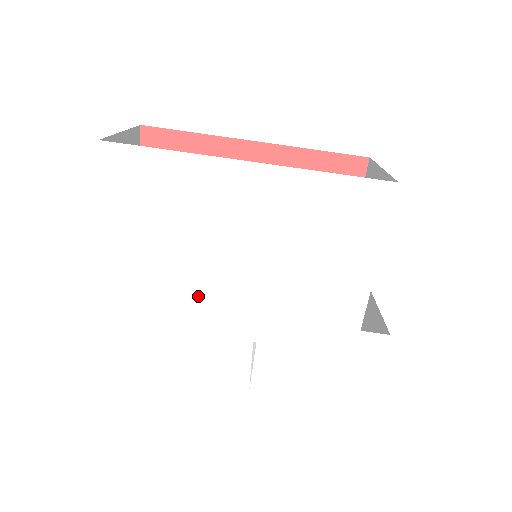
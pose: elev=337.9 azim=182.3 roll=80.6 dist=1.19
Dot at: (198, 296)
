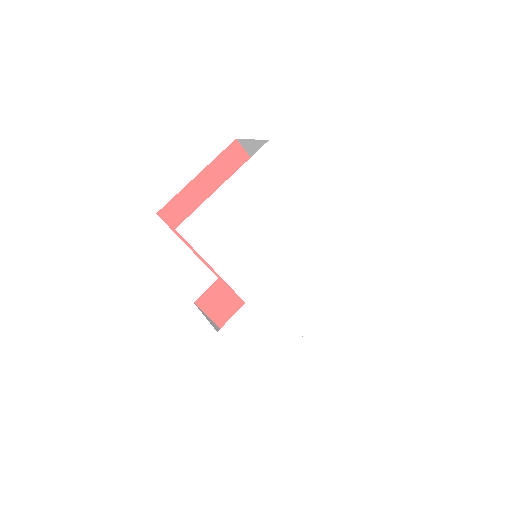
Dot at: (241, 255)
